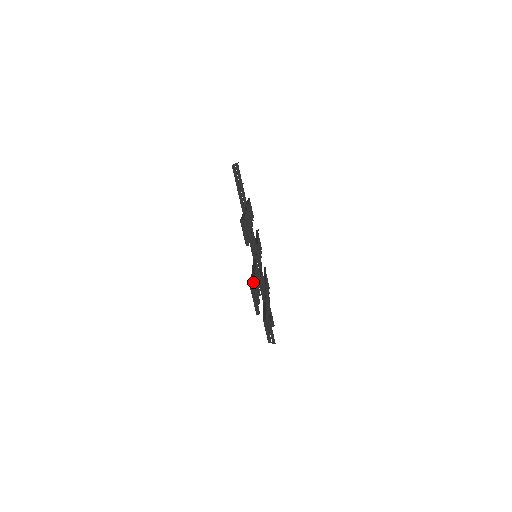
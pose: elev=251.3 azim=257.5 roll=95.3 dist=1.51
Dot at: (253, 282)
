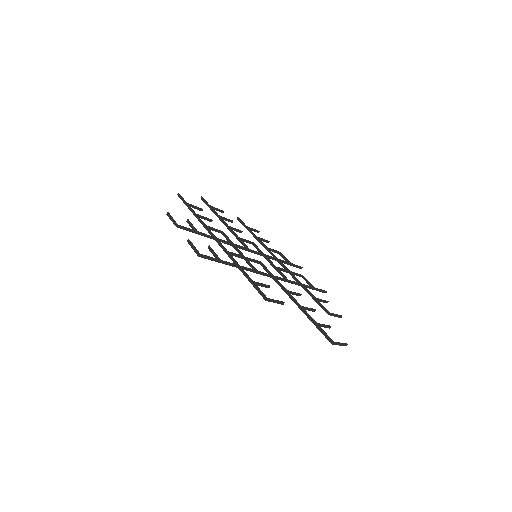
Dot at: (324, 333)
